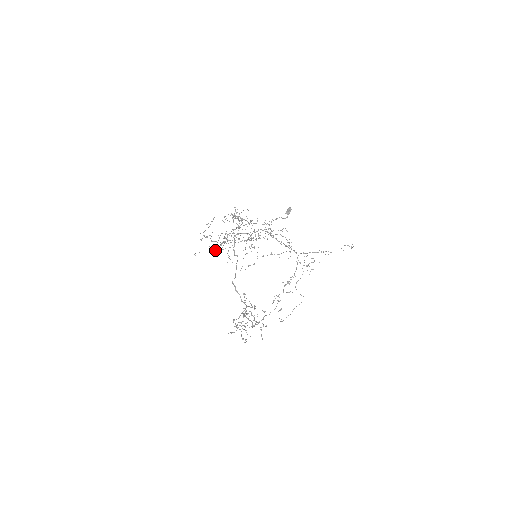
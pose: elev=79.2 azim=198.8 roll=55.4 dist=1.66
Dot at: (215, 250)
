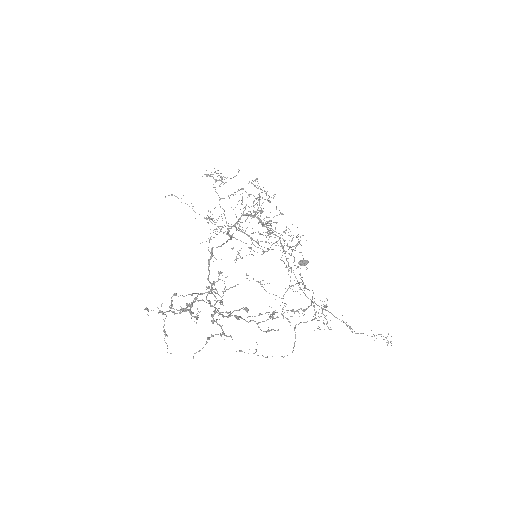
Dot at: occluded
